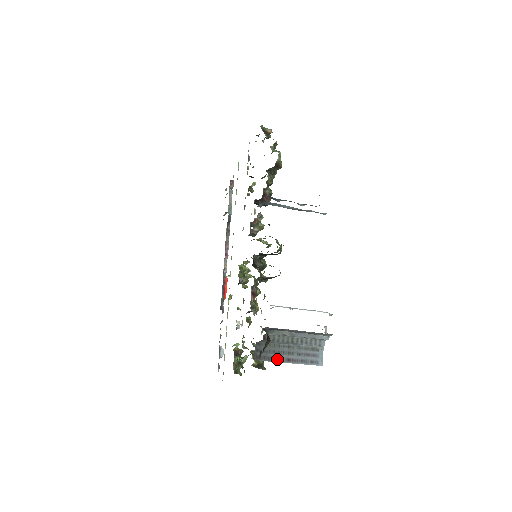
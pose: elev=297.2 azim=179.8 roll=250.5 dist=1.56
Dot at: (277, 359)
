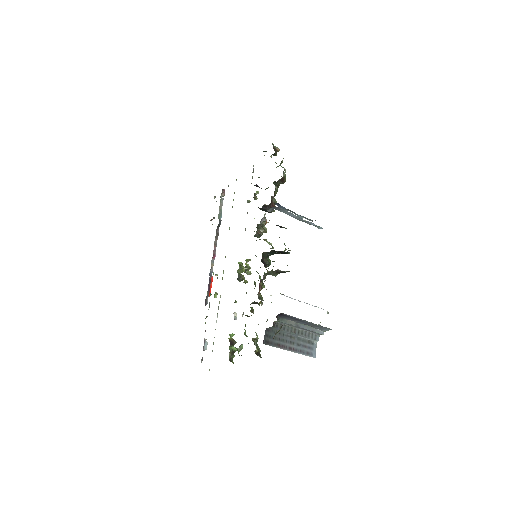
Dot at: (281, 346)
